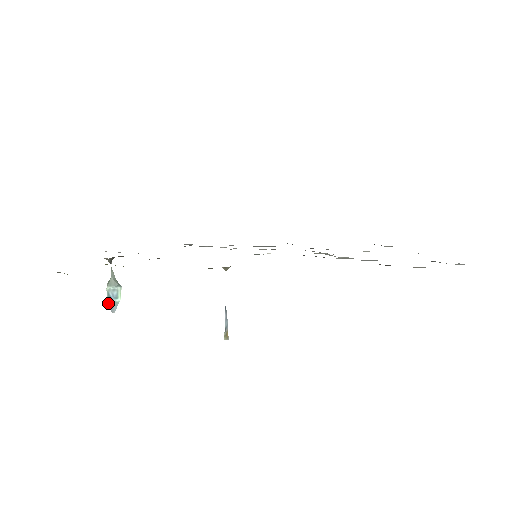
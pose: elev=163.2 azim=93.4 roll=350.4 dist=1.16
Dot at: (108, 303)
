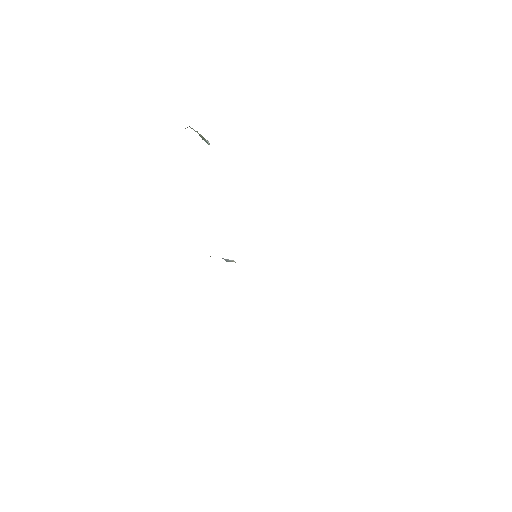
Dot at: occluded
